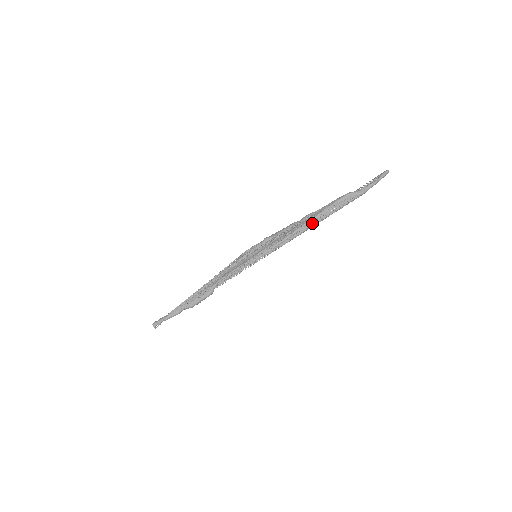
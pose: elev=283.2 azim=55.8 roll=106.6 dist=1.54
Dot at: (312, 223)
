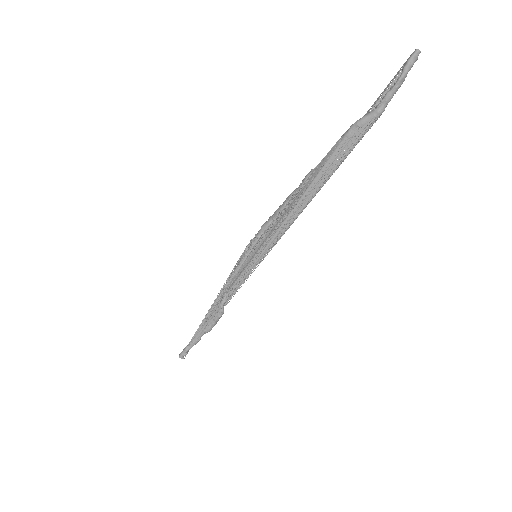
Dot at: (312, 191)
